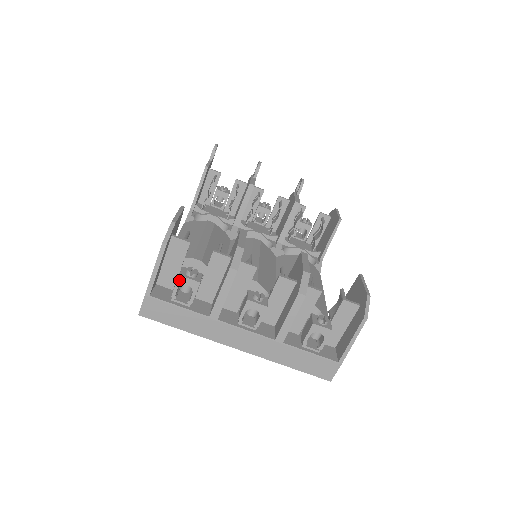
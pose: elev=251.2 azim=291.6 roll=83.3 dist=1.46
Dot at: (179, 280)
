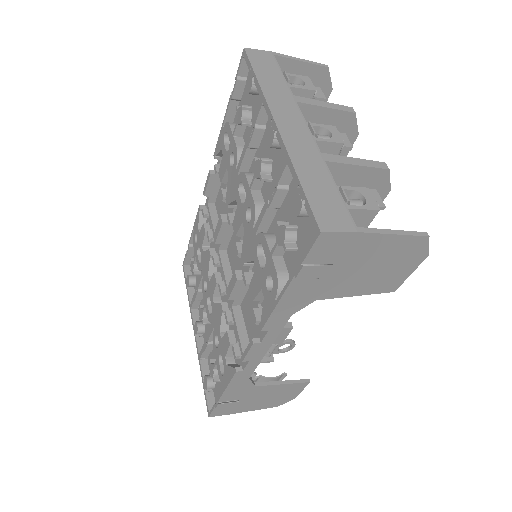
Dot at: (304, 77)
